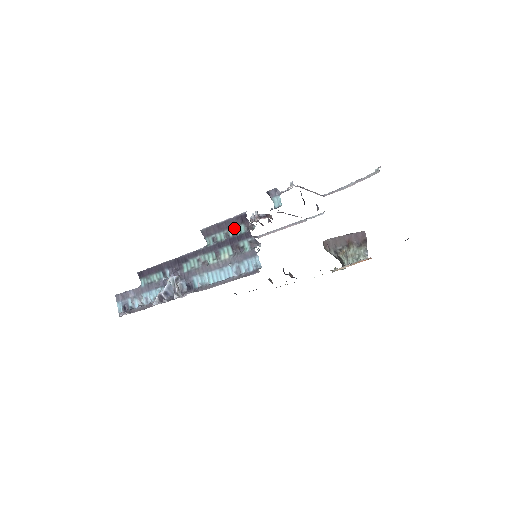
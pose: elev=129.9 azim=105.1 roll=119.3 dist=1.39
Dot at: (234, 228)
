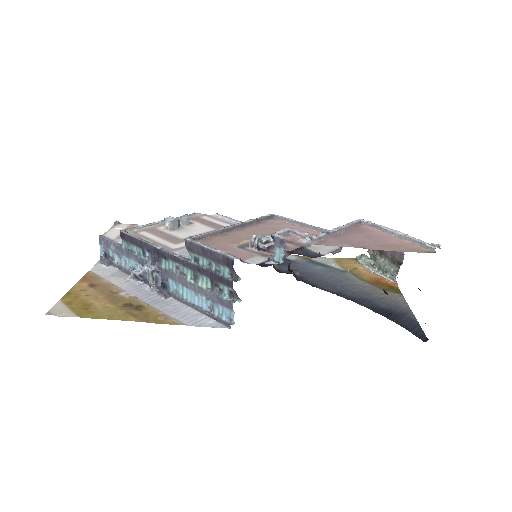
Dot at: (218, 265)
